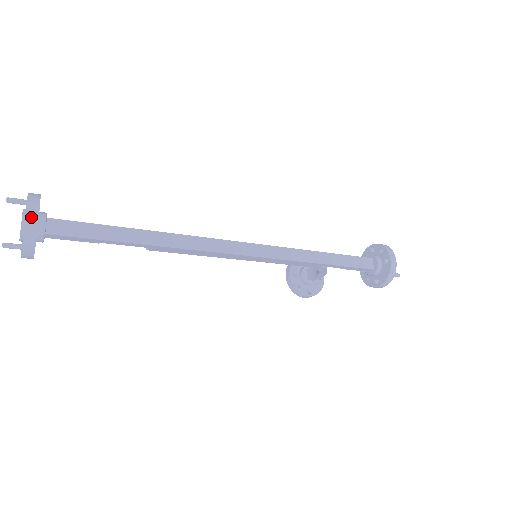
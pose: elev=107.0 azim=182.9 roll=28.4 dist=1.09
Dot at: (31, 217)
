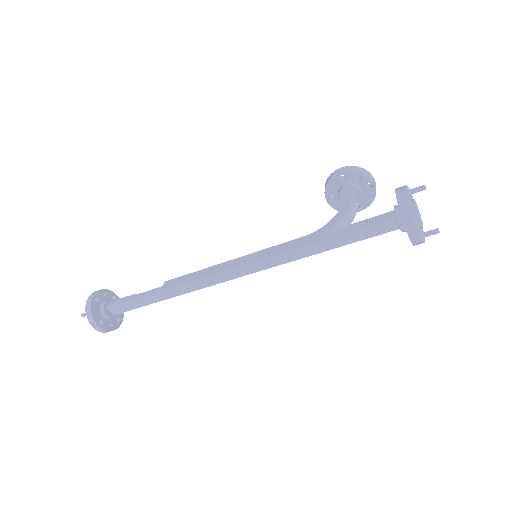
Dot at: (97, 329)
